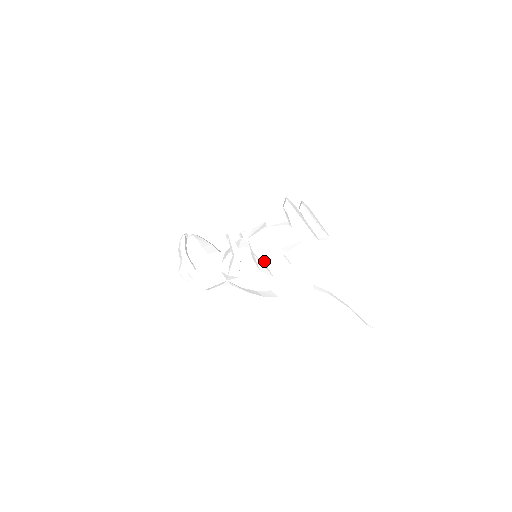
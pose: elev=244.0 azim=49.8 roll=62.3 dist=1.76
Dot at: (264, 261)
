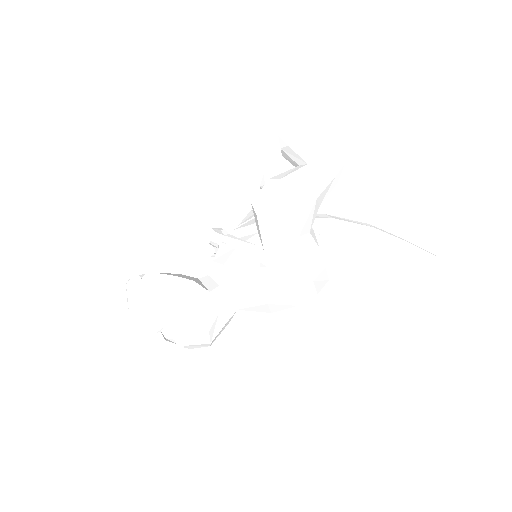
Dot at: (297, 233)
